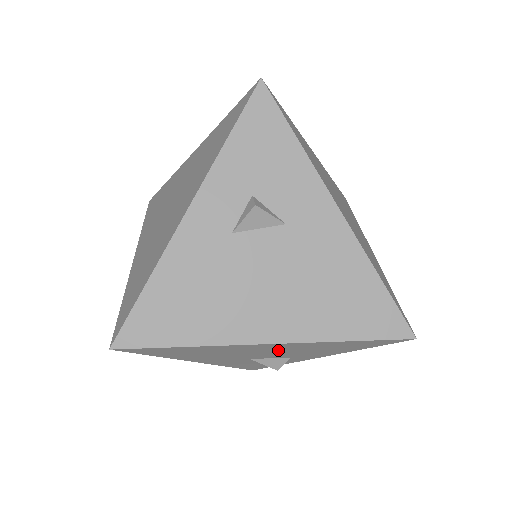
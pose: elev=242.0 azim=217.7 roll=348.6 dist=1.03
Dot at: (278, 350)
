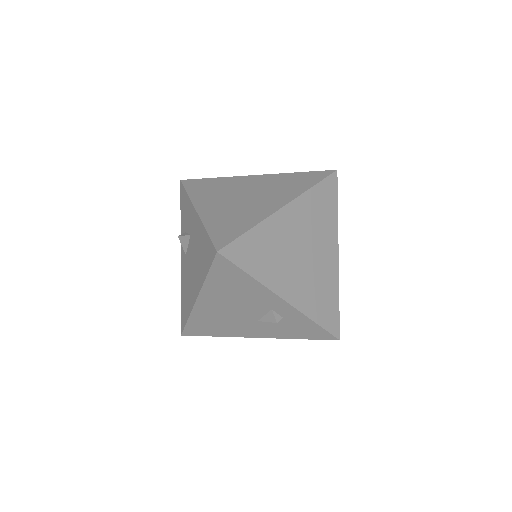
Dot at: (226, 304)
